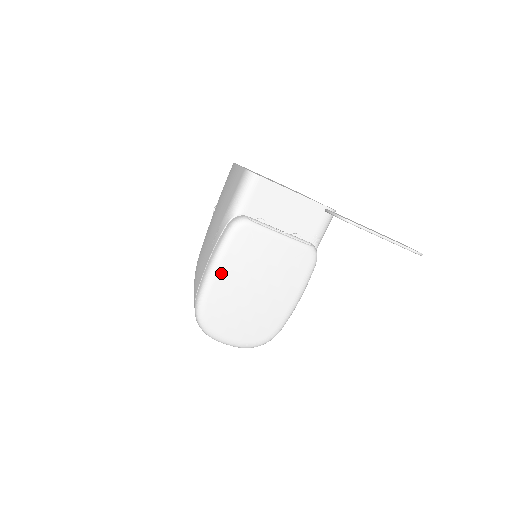
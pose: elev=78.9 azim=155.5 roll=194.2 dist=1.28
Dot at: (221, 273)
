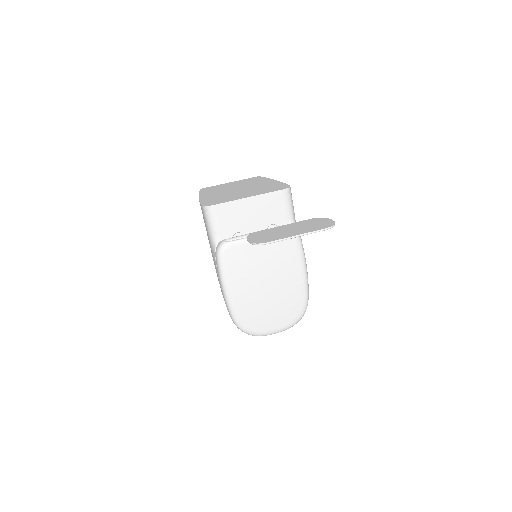
Dot at: (234, 291)
